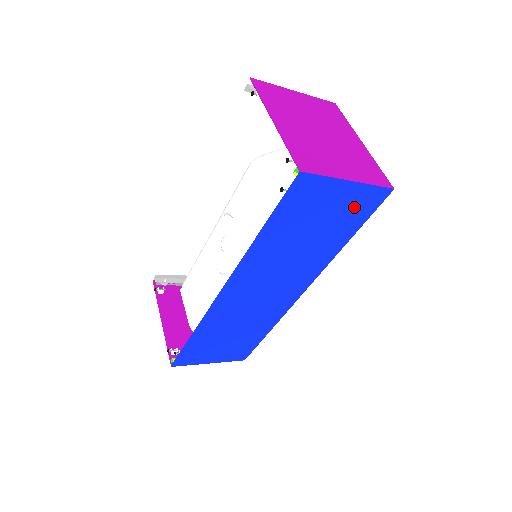
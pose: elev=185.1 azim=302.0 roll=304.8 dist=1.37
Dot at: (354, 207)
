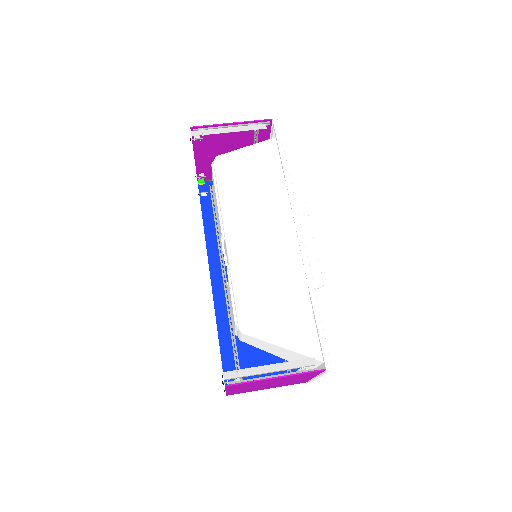
Dot at: occluded
